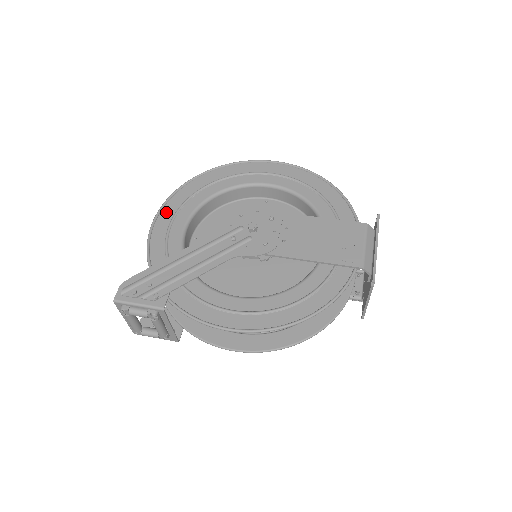
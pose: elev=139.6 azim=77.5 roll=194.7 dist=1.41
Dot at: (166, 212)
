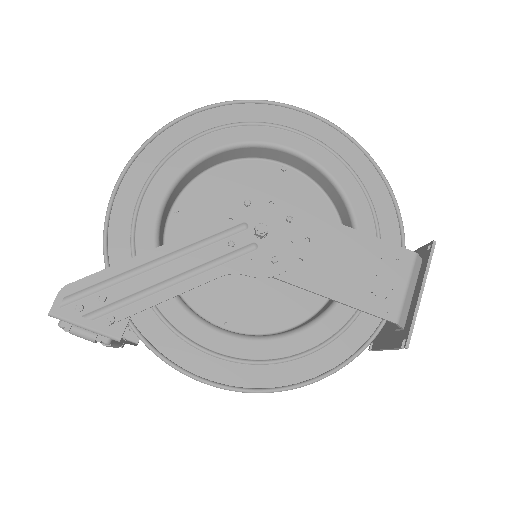
Dot at: (138, 168)
